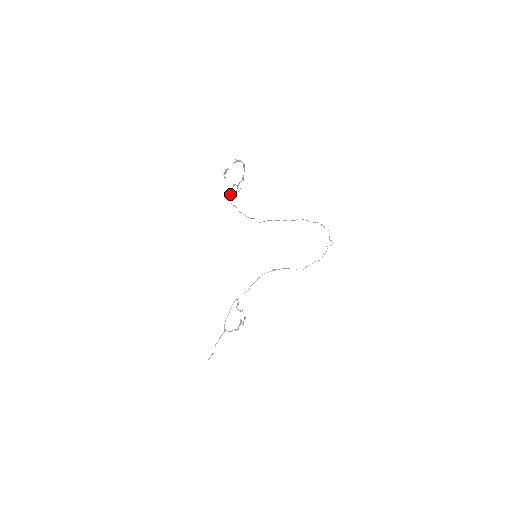
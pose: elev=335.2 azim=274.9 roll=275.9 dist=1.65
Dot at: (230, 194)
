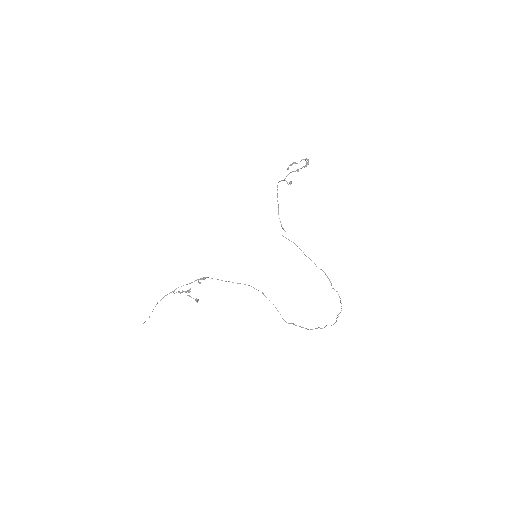
Dot at: (280, 181)
